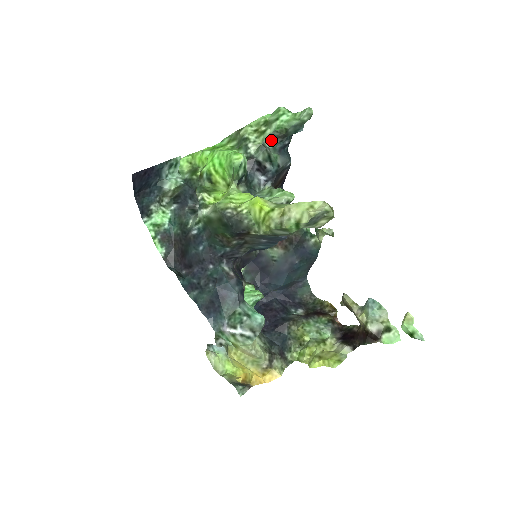
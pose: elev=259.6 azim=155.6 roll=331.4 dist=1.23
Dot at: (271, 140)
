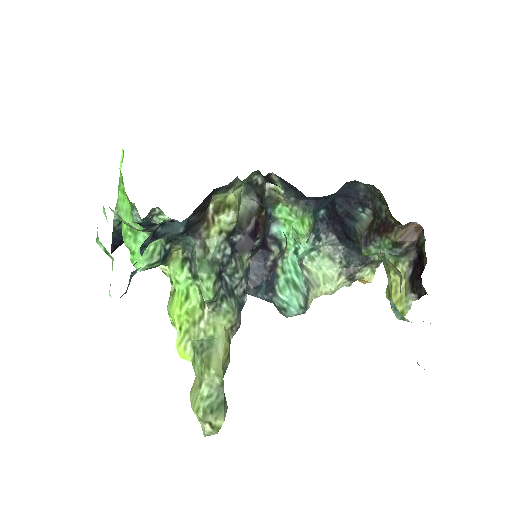
Dot at: occluded
